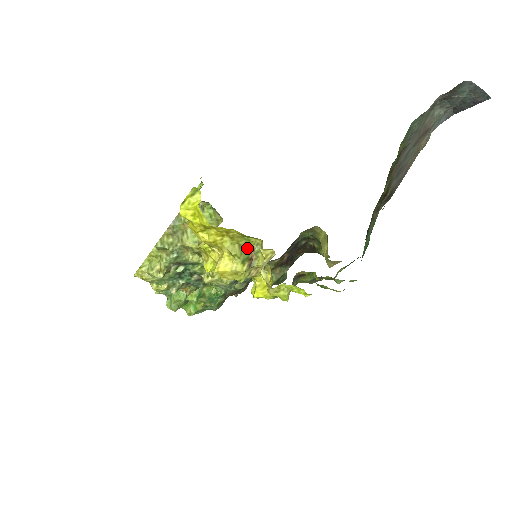
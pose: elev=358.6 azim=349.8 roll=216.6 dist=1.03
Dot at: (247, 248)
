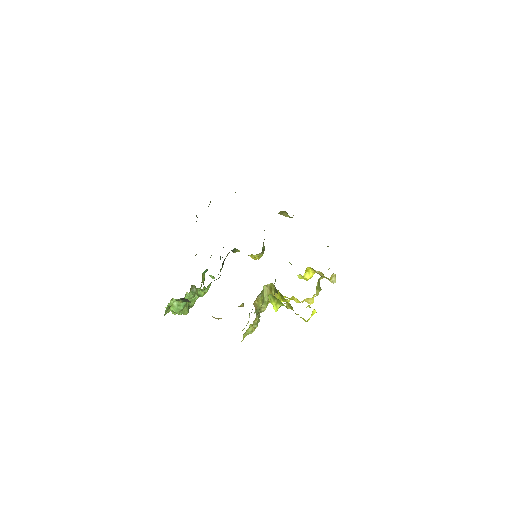
Dot at: (318, 285)
